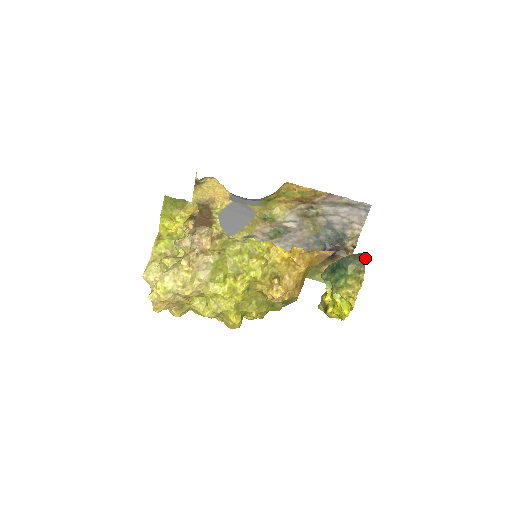
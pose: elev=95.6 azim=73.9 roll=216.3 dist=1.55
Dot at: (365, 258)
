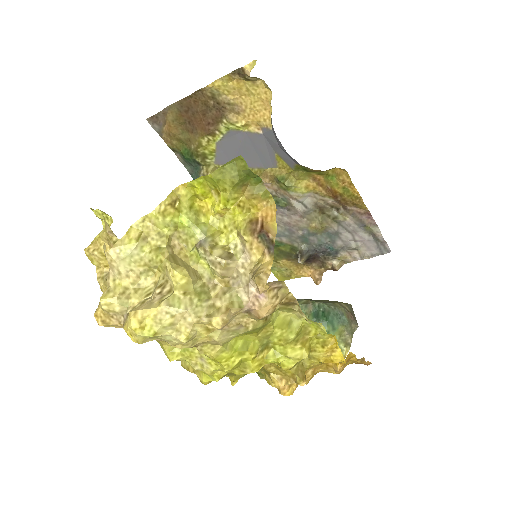
Dot at: (358, 326)
